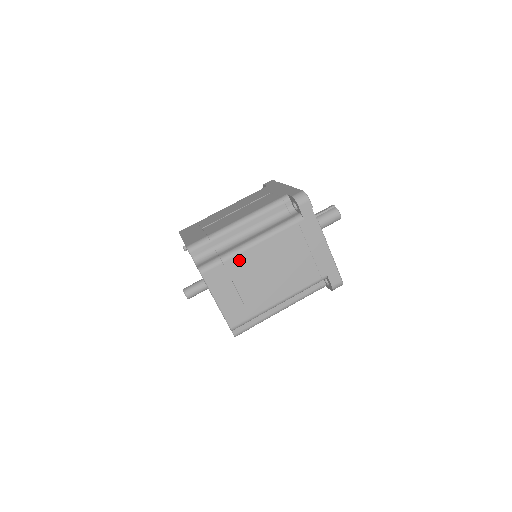
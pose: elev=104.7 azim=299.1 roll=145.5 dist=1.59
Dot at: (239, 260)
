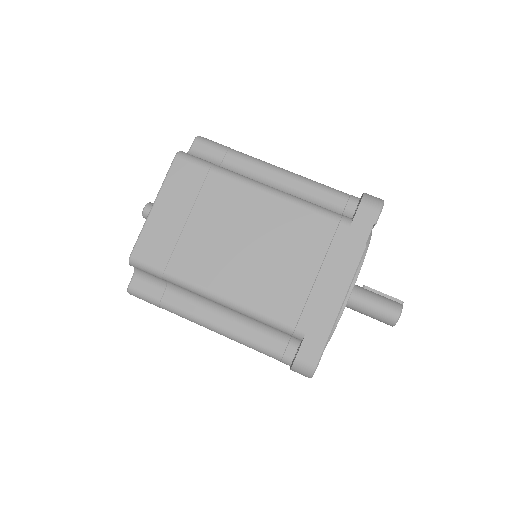
Dot at: (229, 187)
